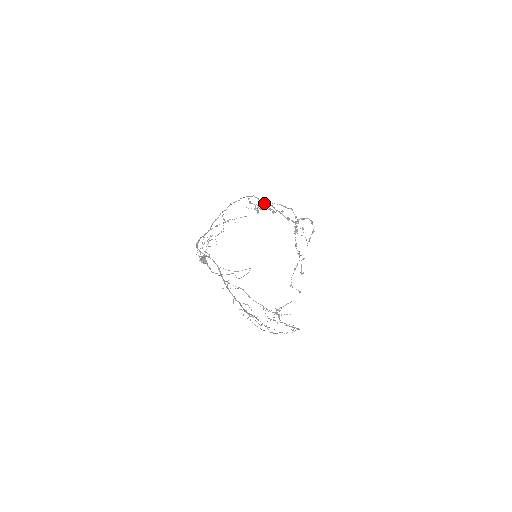
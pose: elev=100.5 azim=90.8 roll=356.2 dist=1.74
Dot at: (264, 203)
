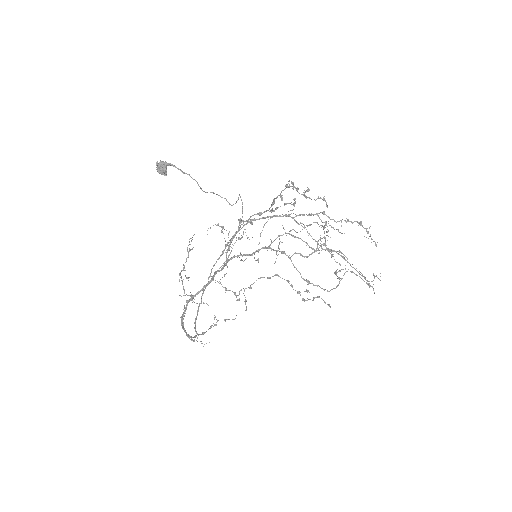
Dot at: occluded
